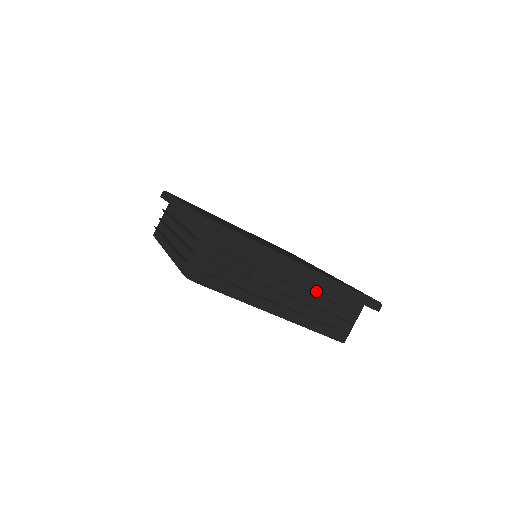
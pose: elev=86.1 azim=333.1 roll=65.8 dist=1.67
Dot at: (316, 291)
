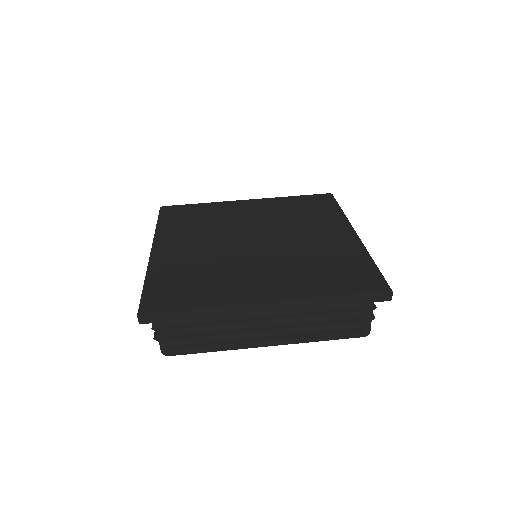
Dot at: (300, 310)
